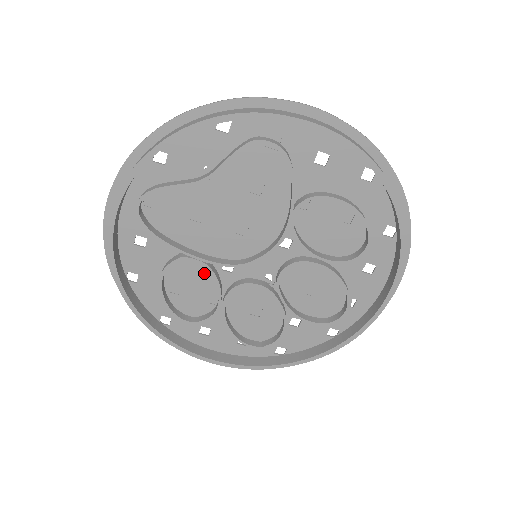
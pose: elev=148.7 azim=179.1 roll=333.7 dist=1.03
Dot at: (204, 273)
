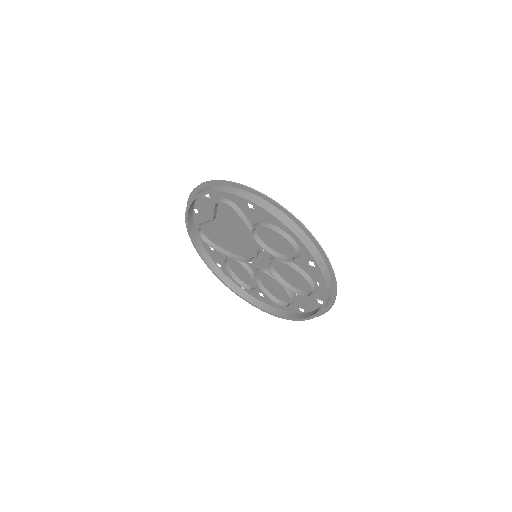
Dot at: occluded
